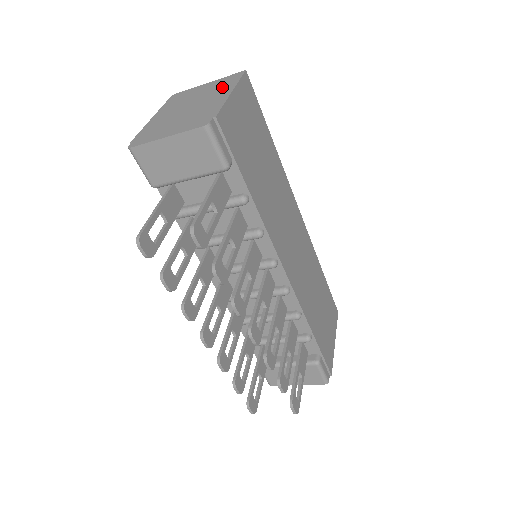
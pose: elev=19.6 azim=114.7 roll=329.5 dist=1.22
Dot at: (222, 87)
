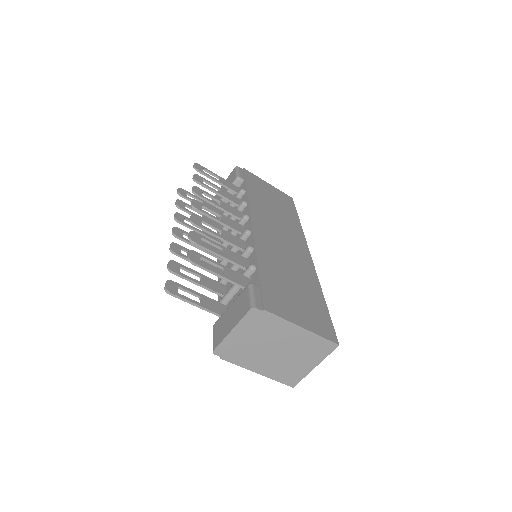
Dot at: occluded
